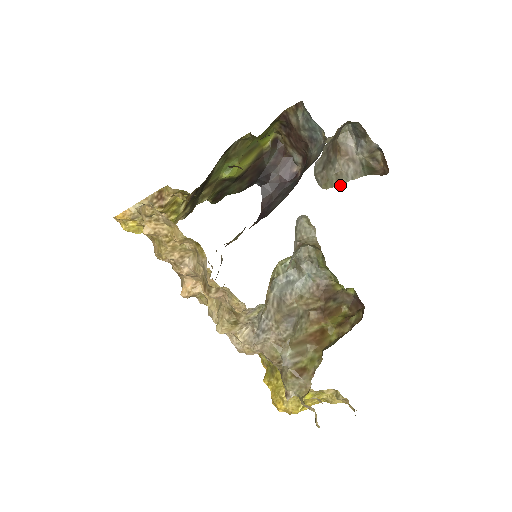
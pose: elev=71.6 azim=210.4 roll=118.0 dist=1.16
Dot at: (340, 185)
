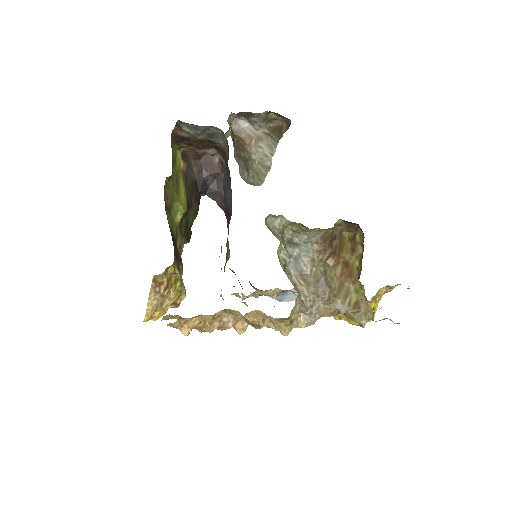
Dot at: (269, 169)
